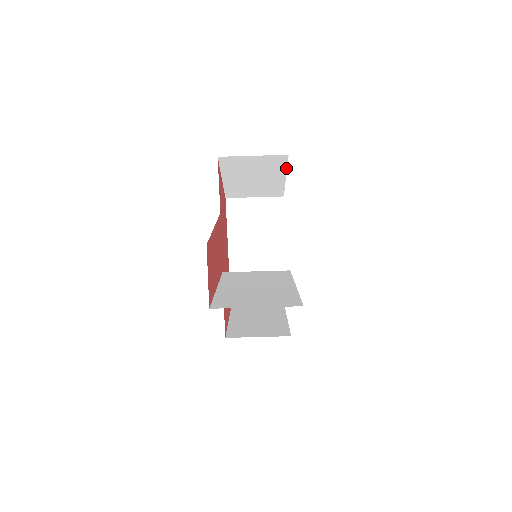
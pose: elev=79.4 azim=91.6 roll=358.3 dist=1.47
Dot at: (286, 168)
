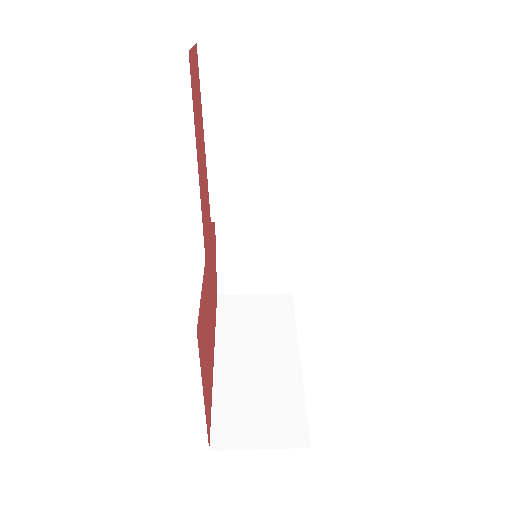
Dot at: occluded
